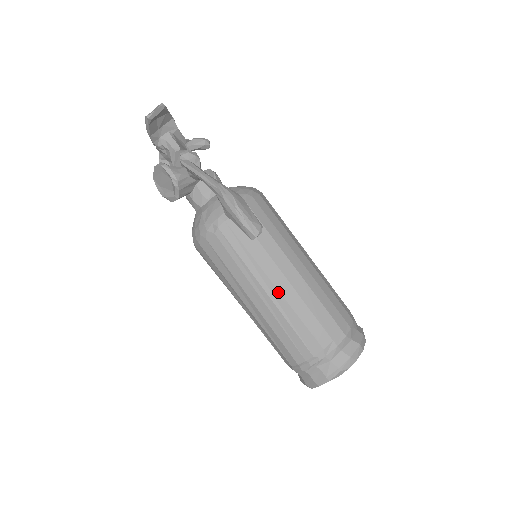
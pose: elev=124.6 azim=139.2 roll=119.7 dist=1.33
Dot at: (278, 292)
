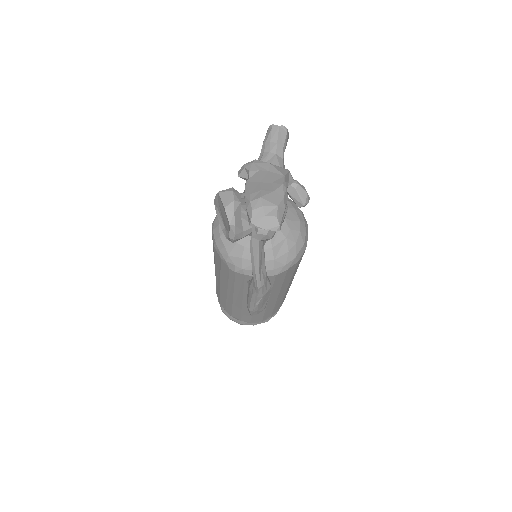
Dot at: (241, 303)
